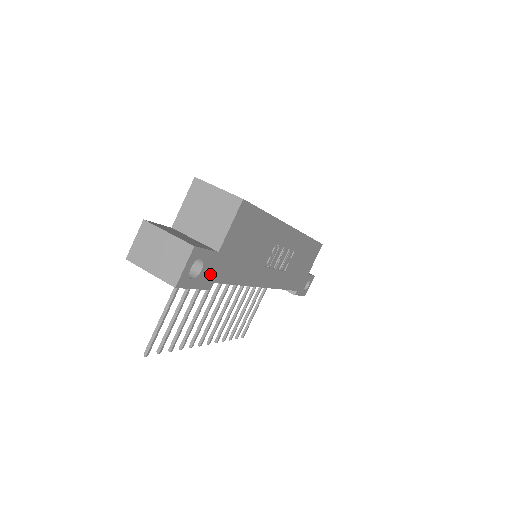
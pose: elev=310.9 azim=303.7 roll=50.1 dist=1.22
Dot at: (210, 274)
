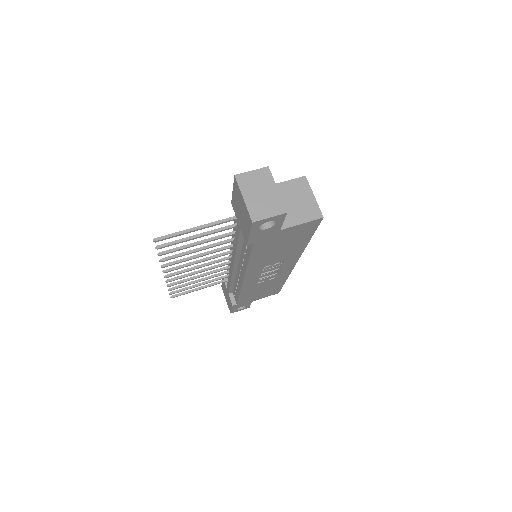
Dot at: (261, 236)
